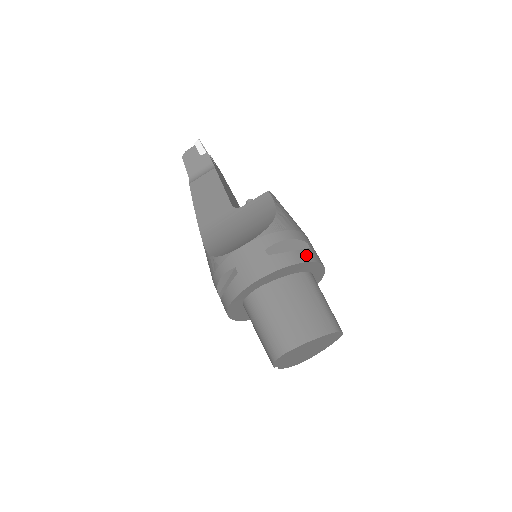
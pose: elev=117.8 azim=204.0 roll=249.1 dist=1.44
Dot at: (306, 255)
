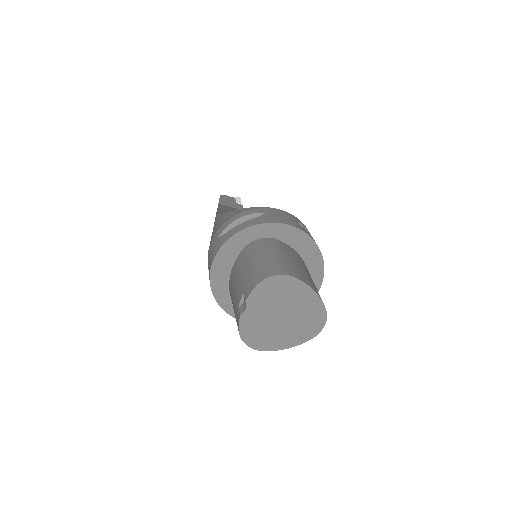
Dot at: occluded
